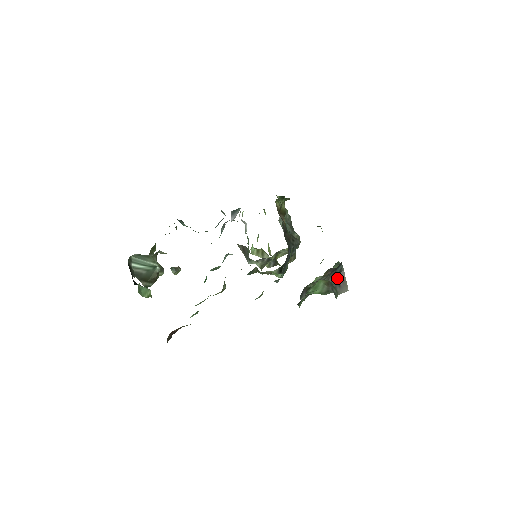
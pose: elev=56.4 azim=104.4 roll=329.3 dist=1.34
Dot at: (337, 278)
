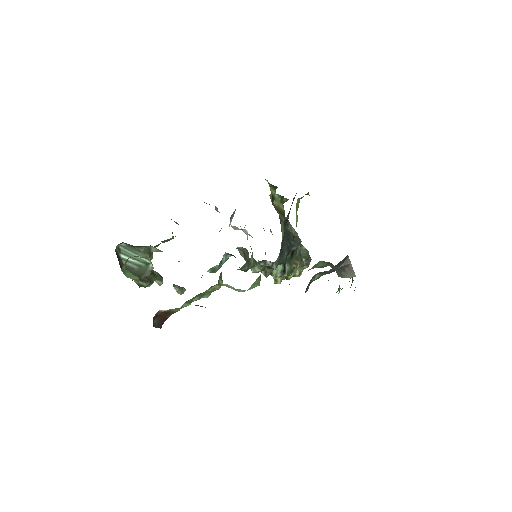
Dot at: (342, 265)
